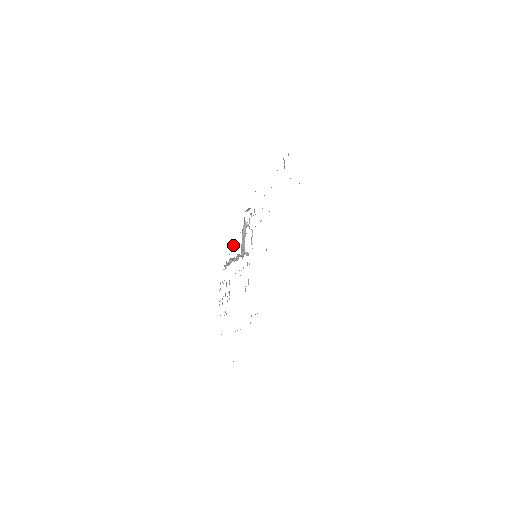
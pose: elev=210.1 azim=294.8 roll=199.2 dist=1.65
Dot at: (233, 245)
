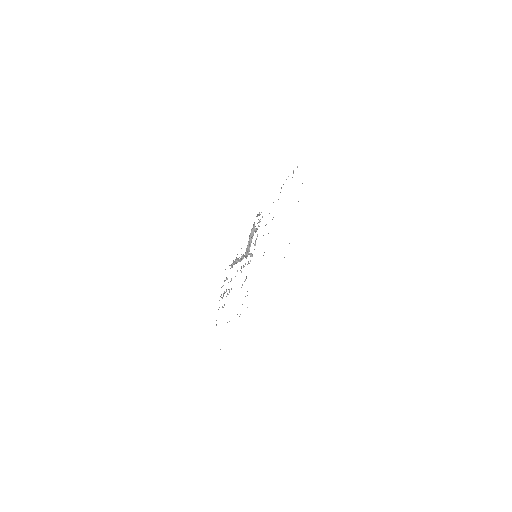
Dot at: occluded
